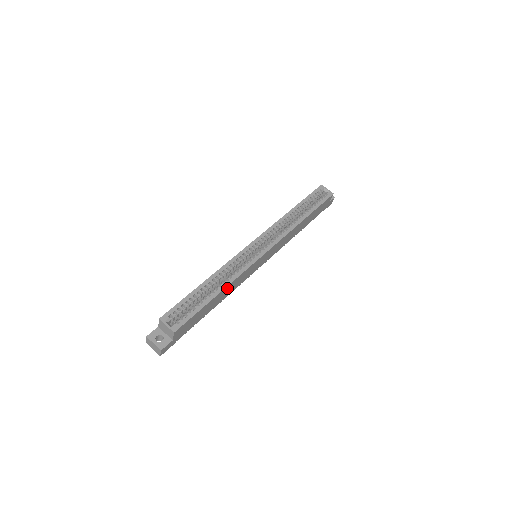
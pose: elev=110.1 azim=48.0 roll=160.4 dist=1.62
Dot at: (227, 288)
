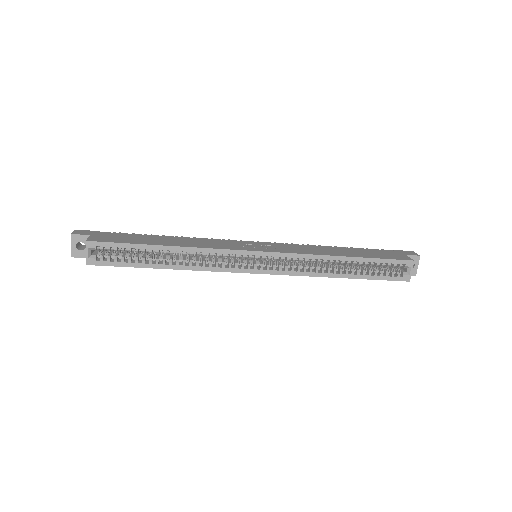
Dot at: occluded
